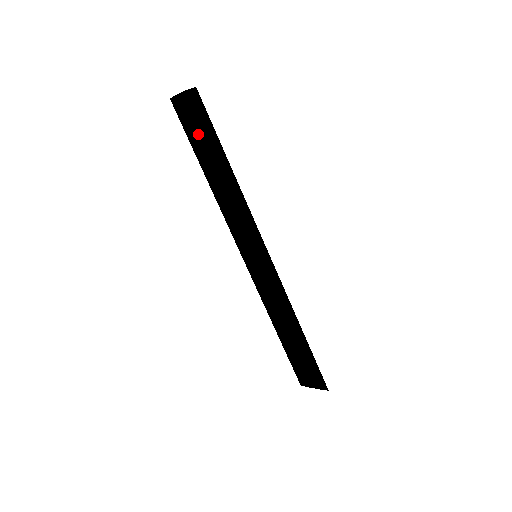
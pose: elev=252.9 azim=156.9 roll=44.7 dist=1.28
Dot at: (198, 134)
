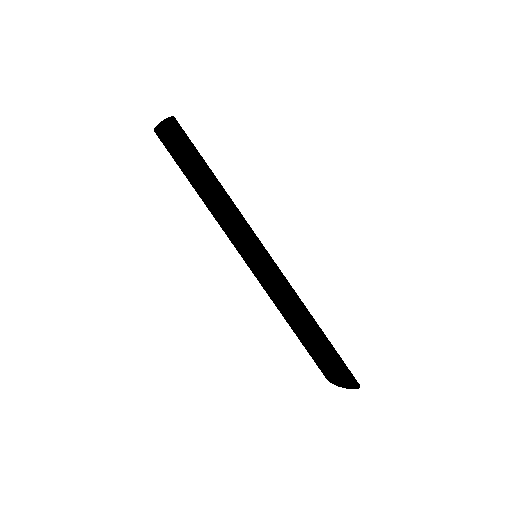
Dot at: (175, 160)
